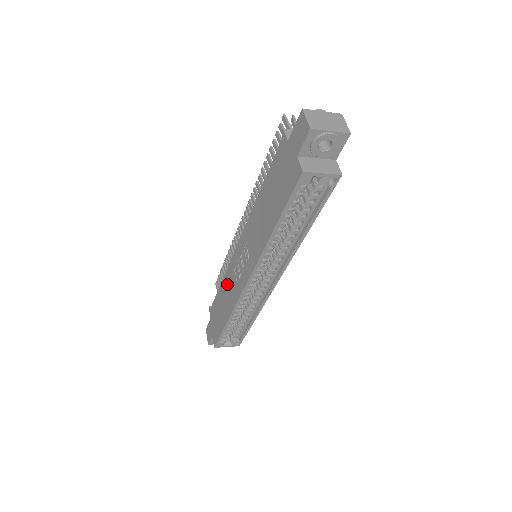
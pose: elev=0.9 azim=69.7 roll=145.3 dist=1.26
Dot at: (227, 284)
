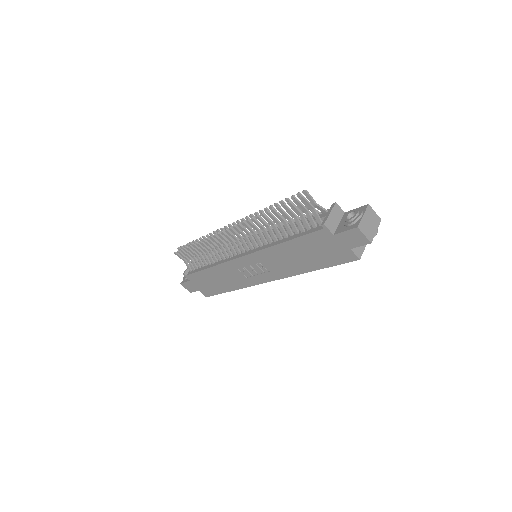
Dot at: (224, 273)
